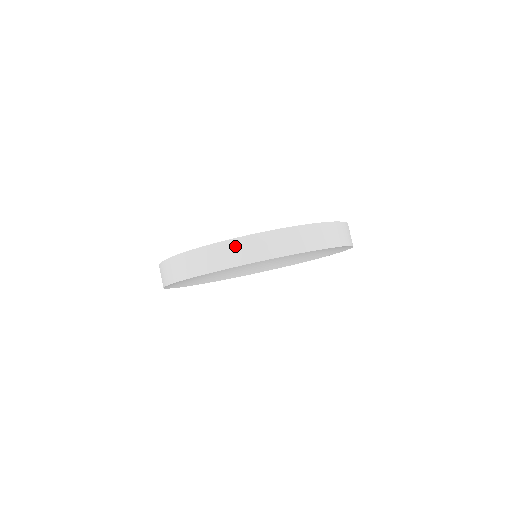
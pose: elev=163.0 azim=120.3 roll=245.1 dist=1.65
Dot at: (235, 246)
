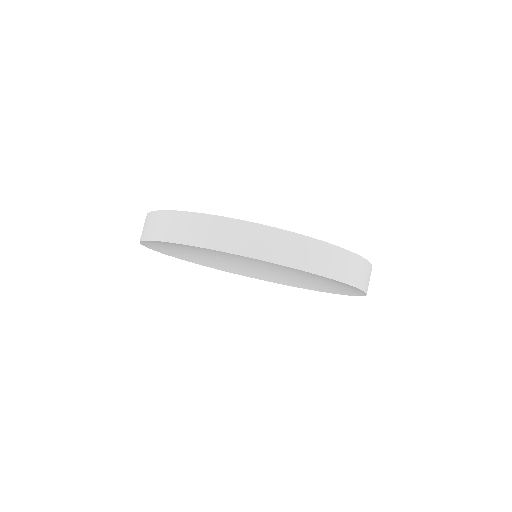
Dot at: (170, 219)
